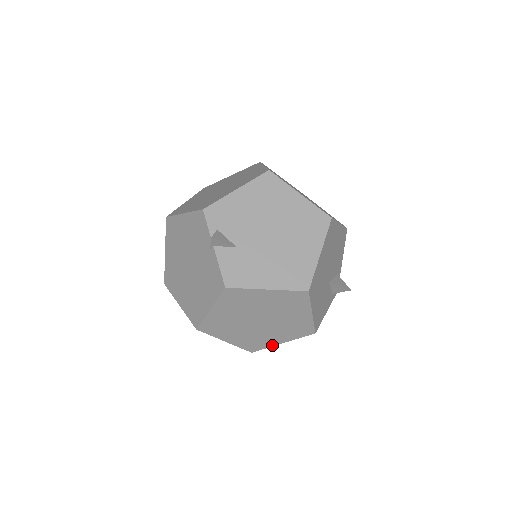
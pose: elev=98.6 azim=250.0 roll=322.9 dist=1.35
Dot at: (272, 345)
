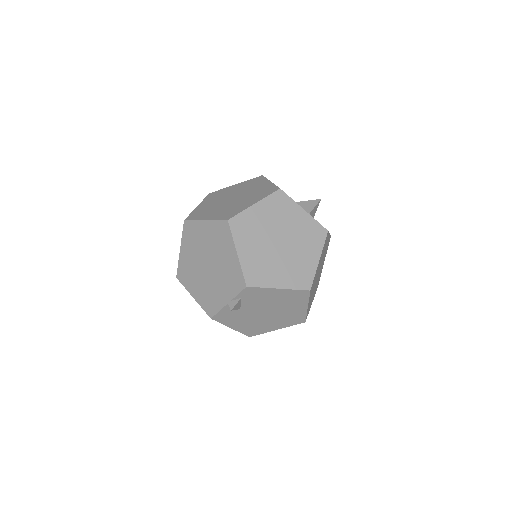
Dot at: occluded
